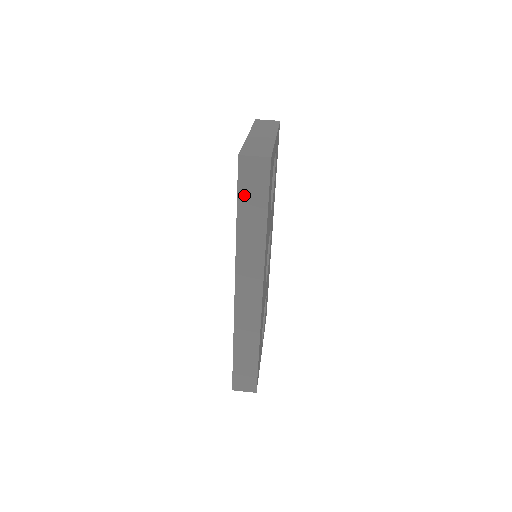
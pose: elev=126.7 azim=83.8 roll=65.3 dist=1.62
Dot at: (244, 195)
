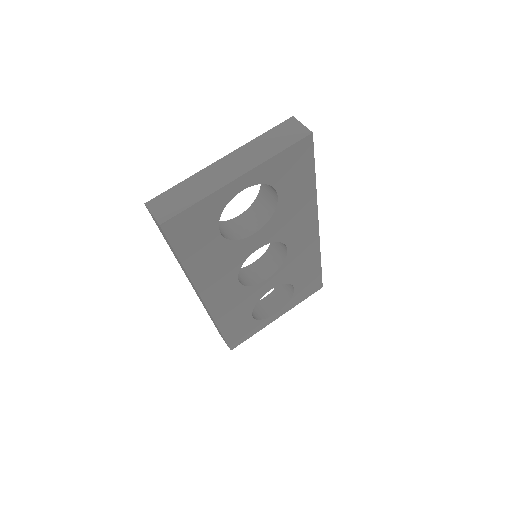
Dot at: (162, 234)
